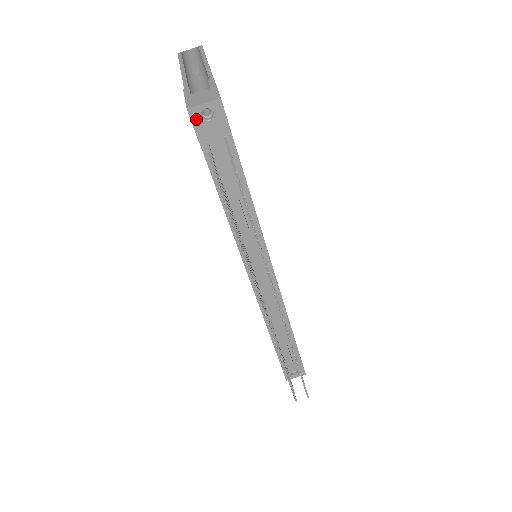
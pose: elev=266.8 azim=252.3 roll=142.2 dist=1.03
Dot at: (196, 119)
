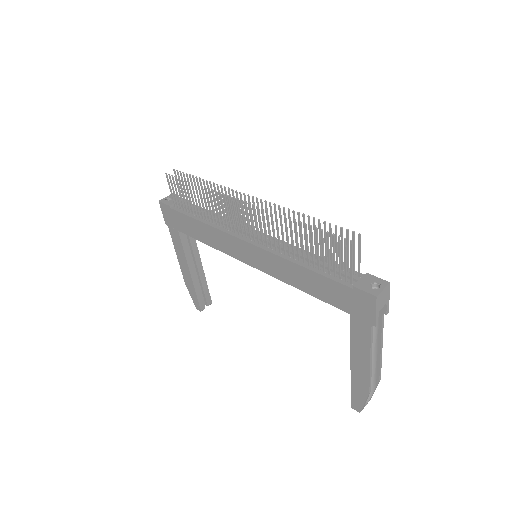
Dot at: (164, 202)
